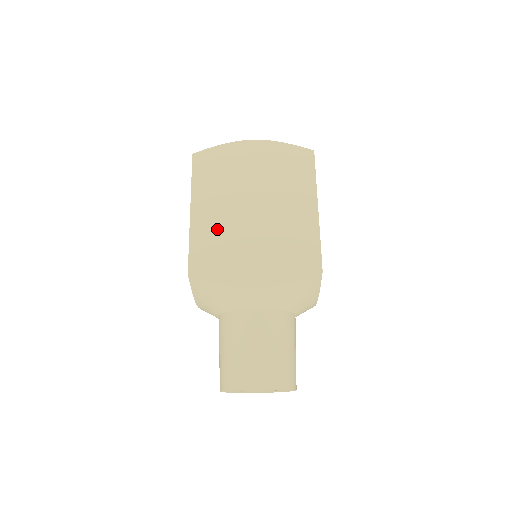
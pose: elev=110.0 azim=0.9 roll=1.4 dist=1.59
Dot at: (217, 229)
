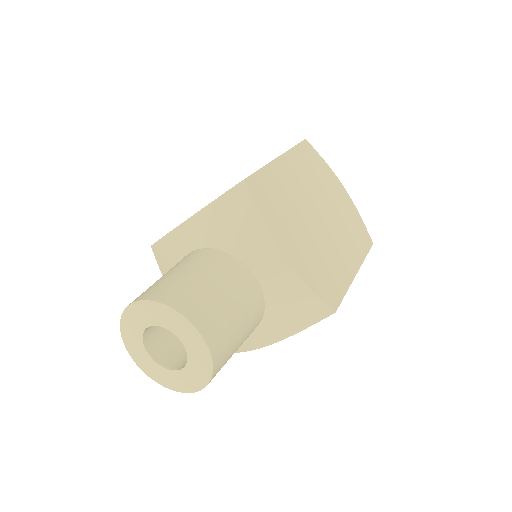
Dot at: occluded
